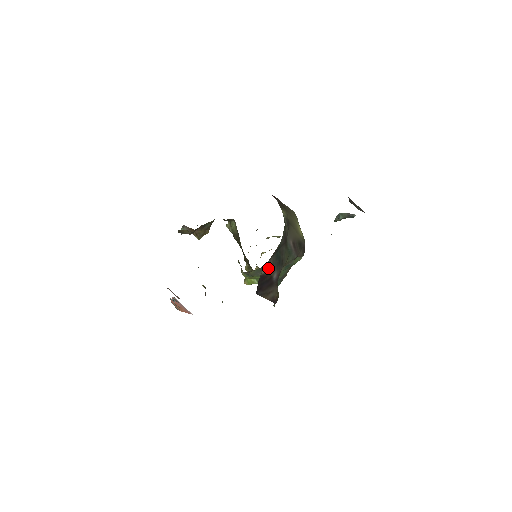
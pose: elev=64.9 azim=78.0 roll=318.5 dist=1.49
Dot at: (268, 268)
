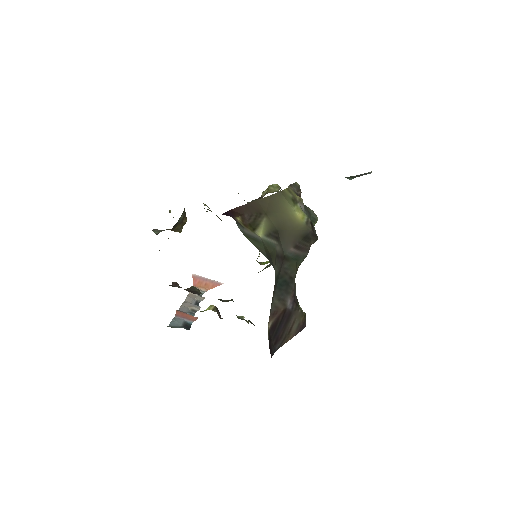
Dot at: (275, 310)
